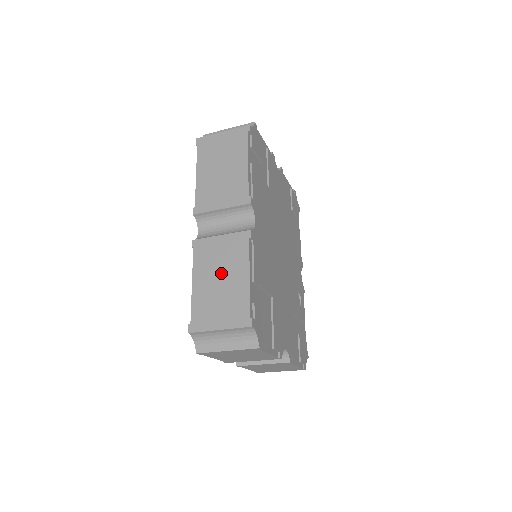
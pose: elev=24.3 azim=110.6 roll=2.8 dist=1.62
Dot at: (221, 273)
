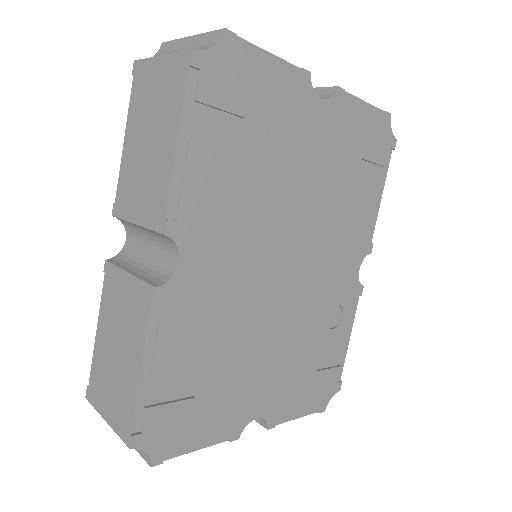
Dot at: (119, 338)
